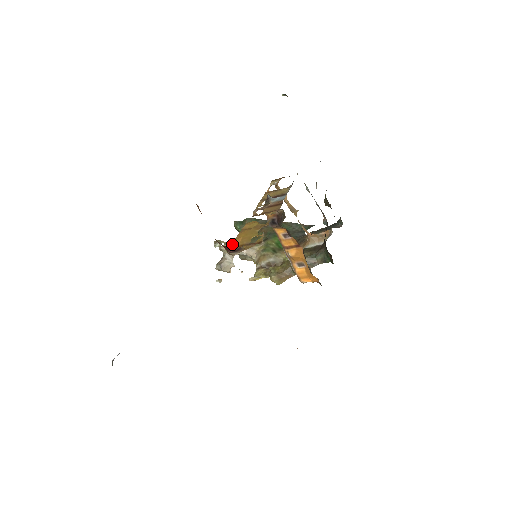
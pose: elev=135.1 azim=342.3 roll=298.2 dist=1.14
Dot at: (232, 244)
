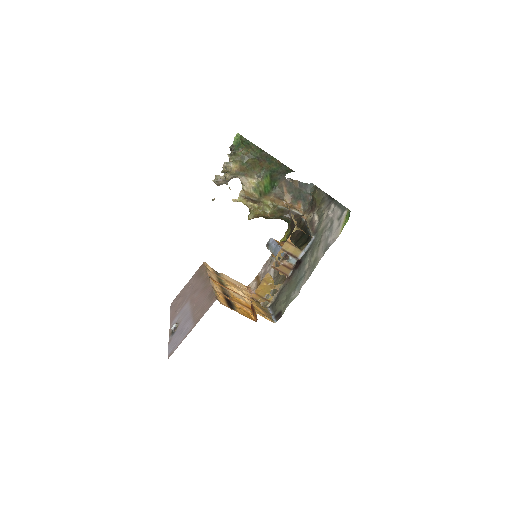
Dot at: (235, 174)
